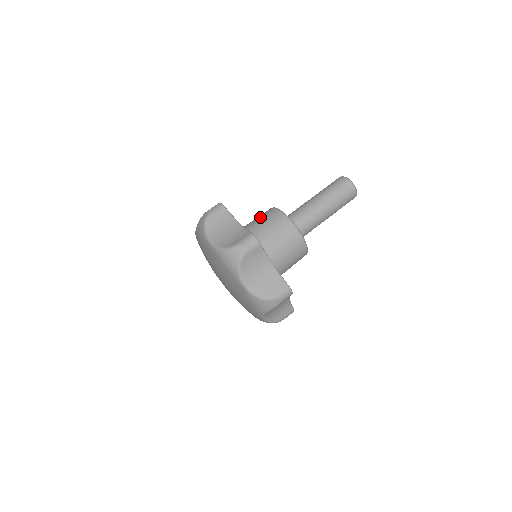
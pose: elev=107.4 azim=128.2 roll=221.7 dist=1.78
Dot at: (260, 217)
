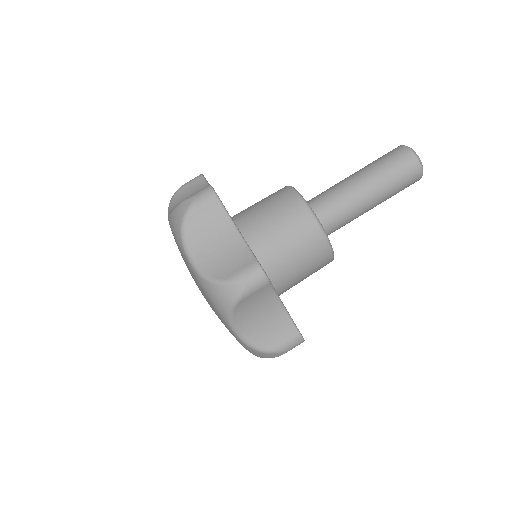
Dot at: (293, 237)
